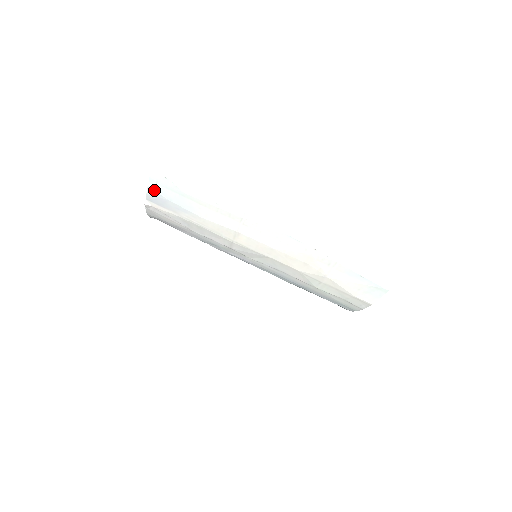
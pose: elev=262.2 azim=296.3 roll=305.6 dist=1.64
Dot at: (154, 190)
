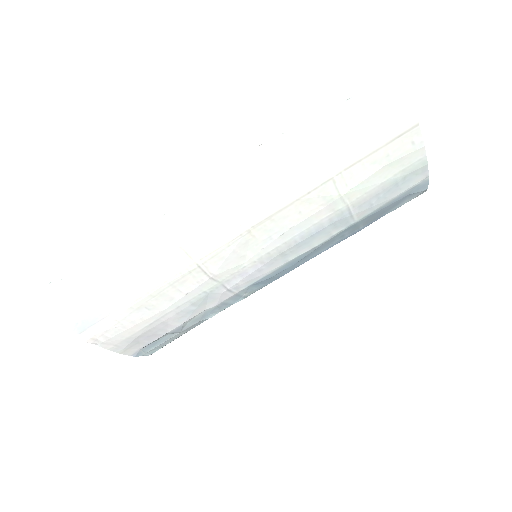
Dot at: (65, 313)
